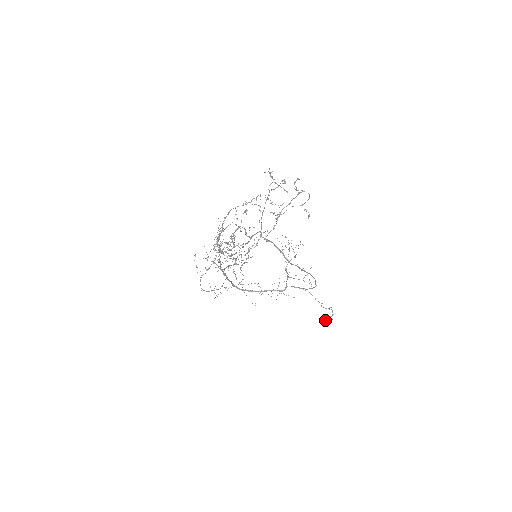
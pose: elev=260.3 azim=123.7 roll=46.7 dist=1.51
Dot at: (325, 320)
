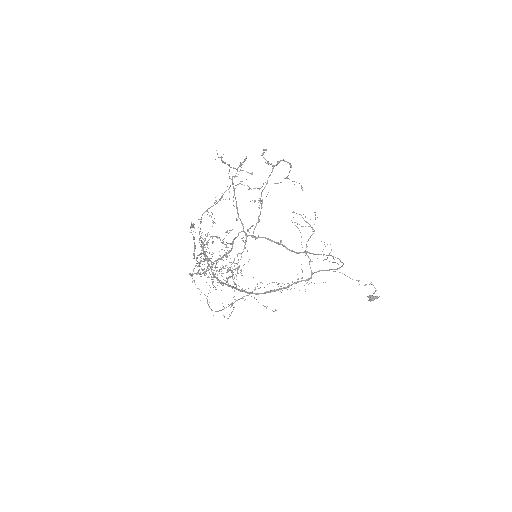
Dot at: (369, 299)
